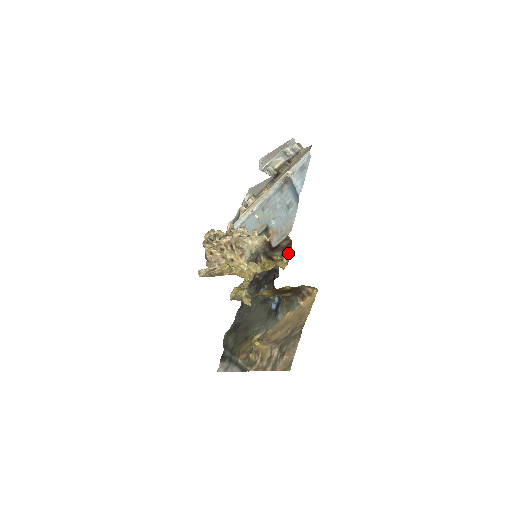
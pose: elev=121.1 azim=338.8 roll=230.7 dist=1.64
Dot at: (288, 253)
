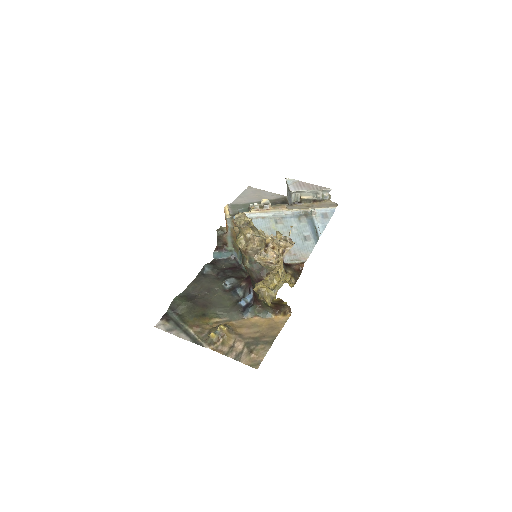
Dot at: (297, 277)
